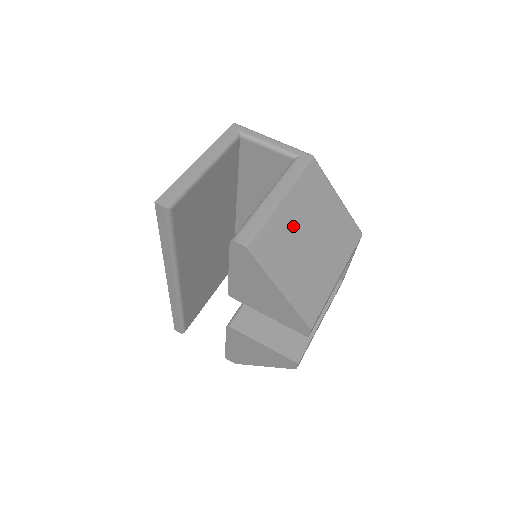
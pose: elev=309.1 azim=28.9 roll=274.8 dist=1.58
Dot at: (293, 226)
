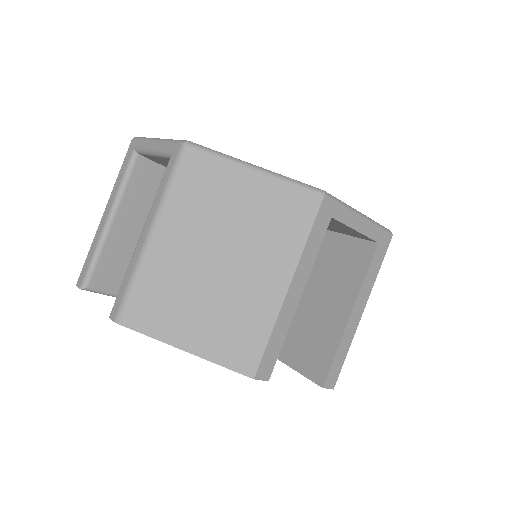
Dot at: (179, 260)
